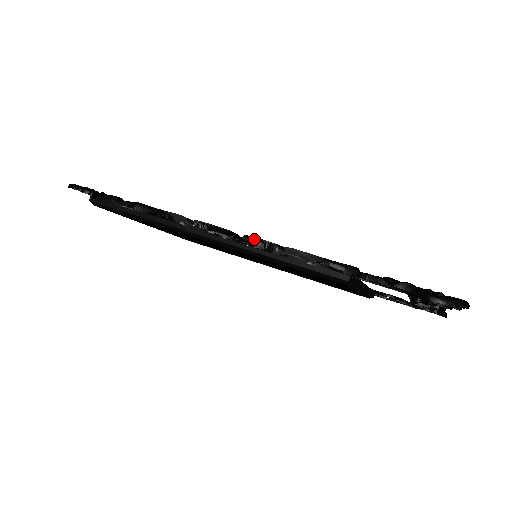
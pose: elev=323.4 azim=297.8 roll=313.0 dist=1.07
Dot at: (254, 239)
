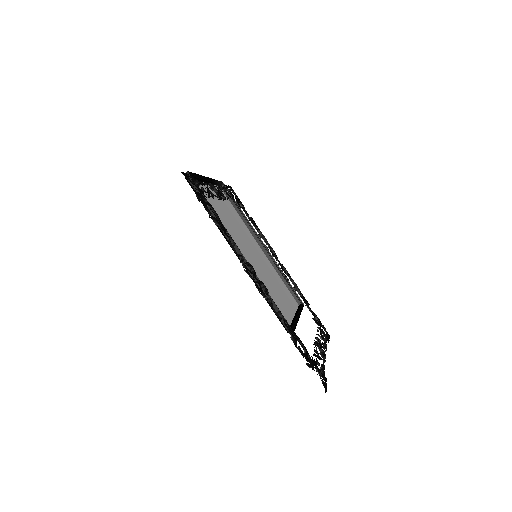
Dot at: (262, 291)
